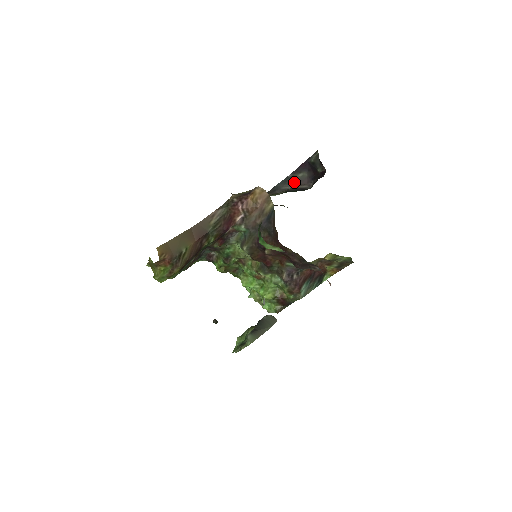
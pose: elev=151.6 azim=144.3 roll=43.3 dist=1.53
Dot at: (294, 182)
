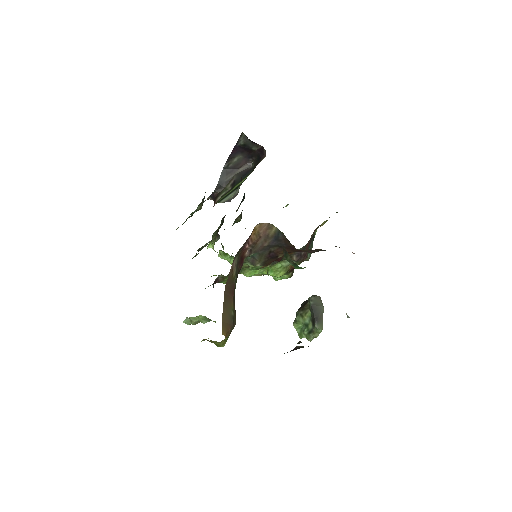
Dot at: (233, 169)
